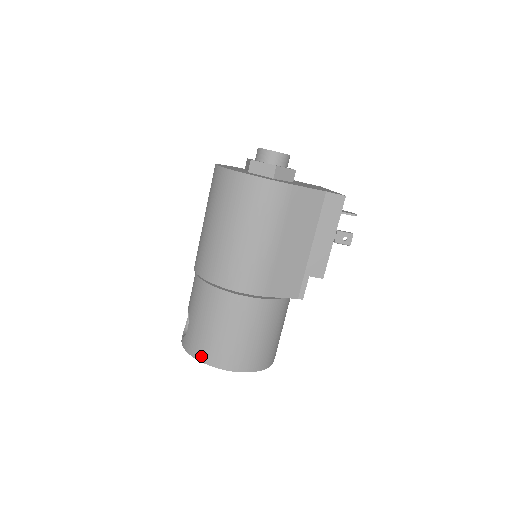
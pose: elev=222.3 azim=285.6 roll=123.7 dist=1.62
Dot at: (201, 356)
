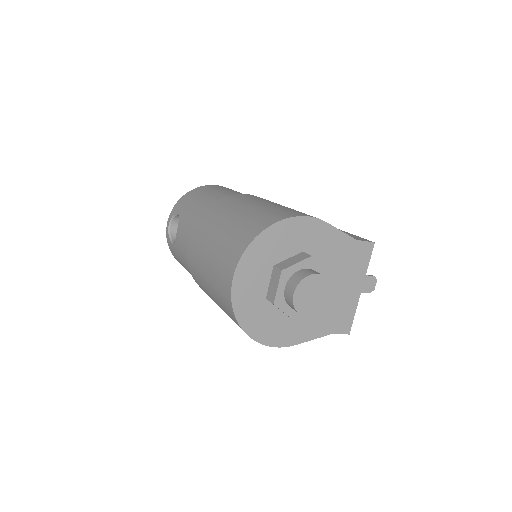
Dot at: occluded
